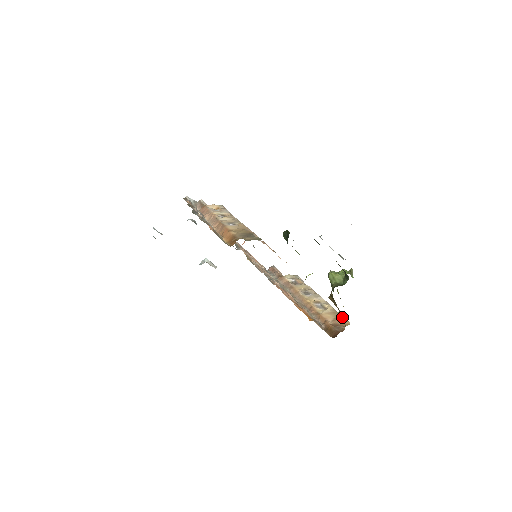
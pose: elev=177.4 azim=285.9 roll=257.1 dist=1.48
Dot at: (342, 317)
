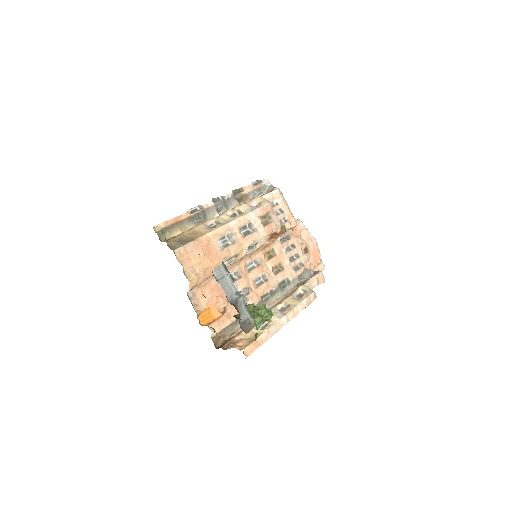
Dot at: (250, 342)
